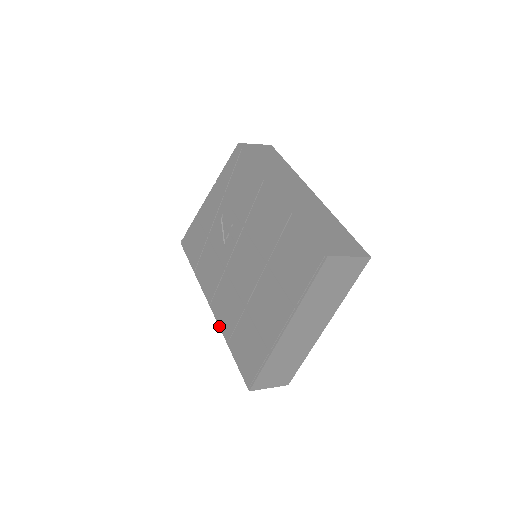
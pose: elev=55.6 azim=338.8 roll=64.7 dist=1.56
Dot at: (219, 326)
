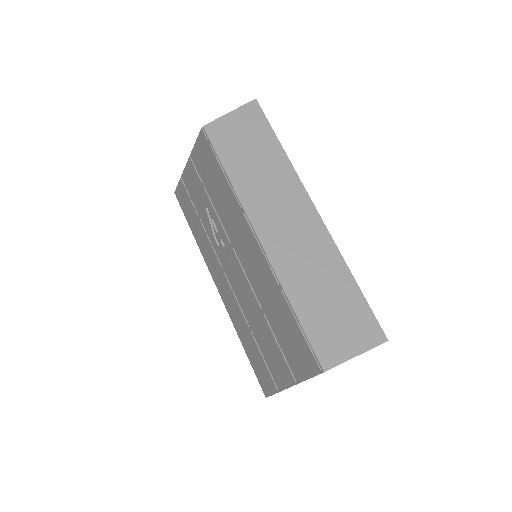
Dot at: (229, 316)
